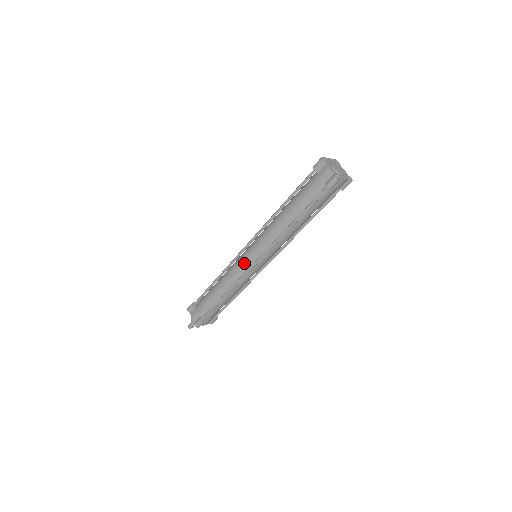
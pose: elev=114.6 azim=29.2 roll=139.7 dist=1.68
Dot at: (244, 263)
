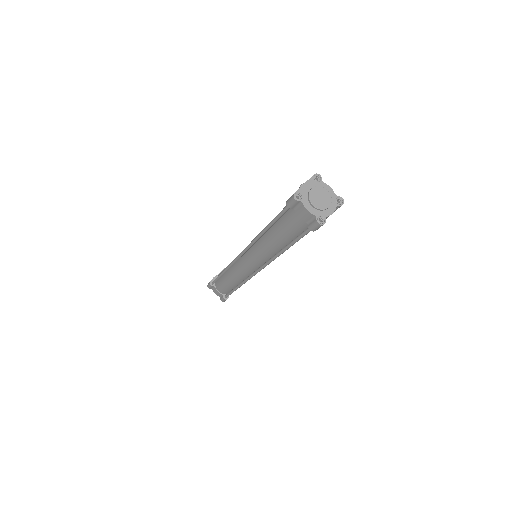
Dot at: (245, 268)
